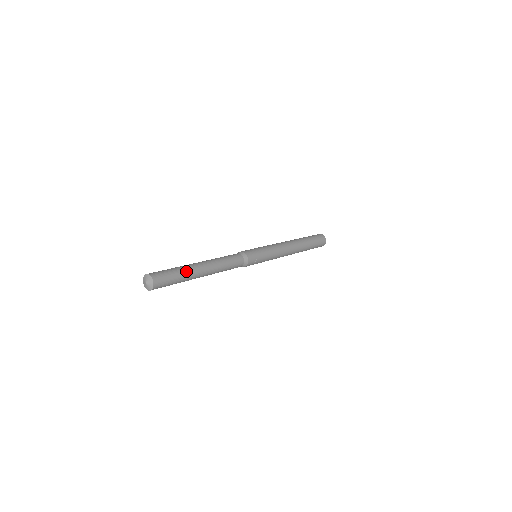
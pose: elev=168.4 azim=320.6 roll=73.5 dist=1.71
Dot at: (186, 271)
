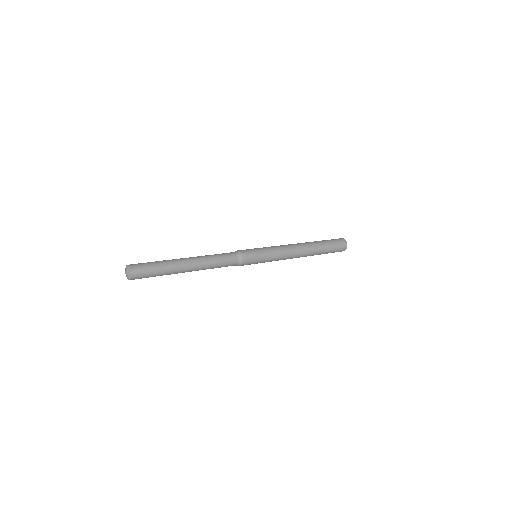
Dot at: (169, 266)
